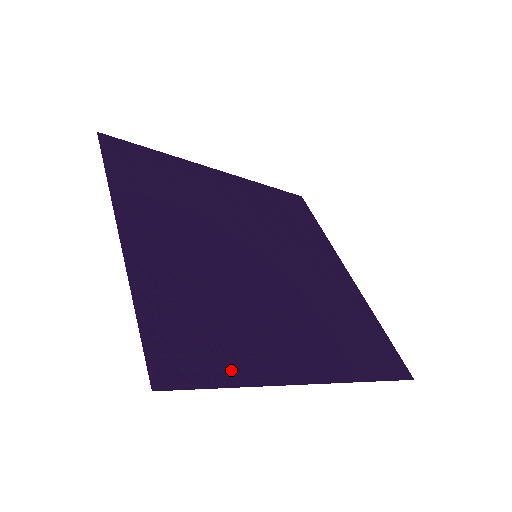
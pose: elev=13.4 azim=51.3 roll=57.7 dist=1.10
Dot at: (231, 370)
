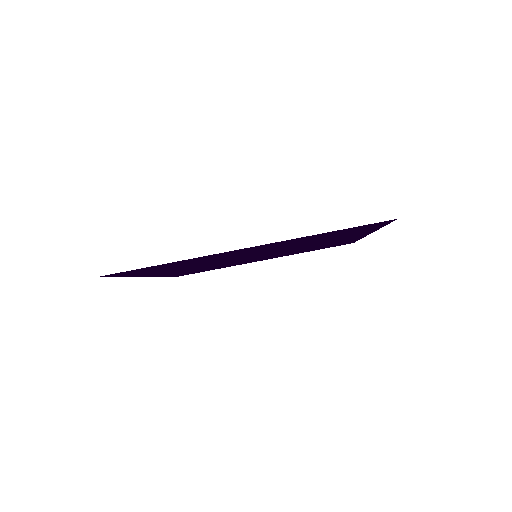
Dot at: occluded
